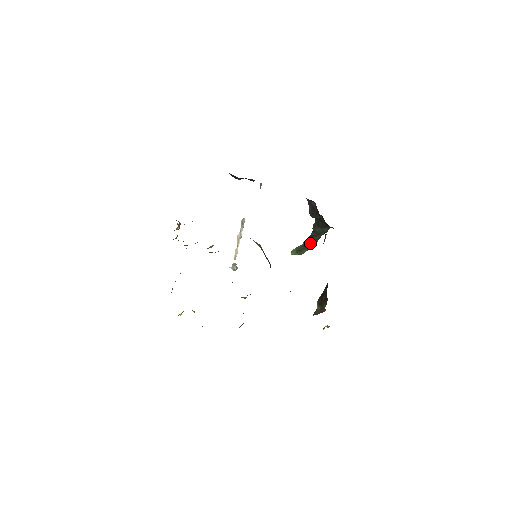
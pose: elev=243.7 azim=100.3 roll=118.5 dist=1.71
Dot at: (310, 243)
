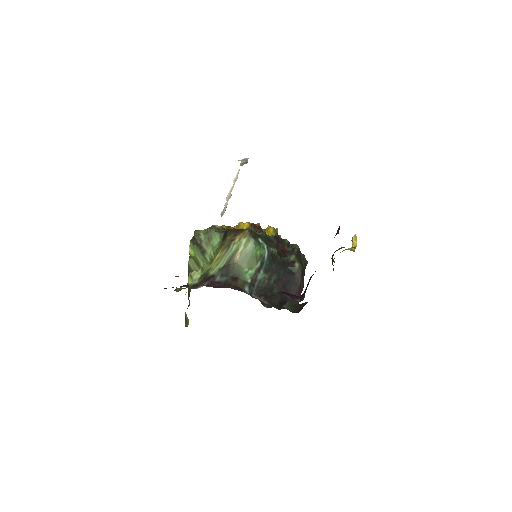
Dot at: occluded
